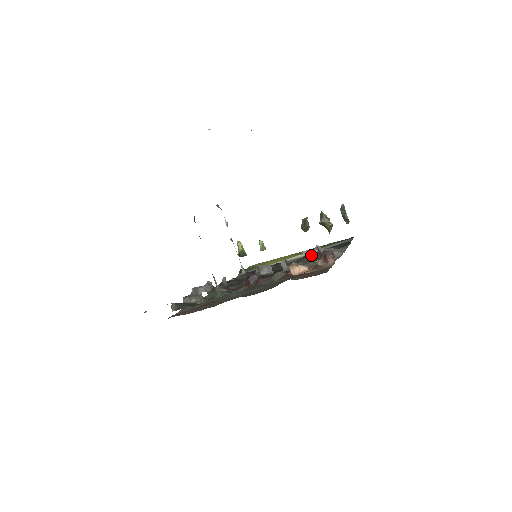
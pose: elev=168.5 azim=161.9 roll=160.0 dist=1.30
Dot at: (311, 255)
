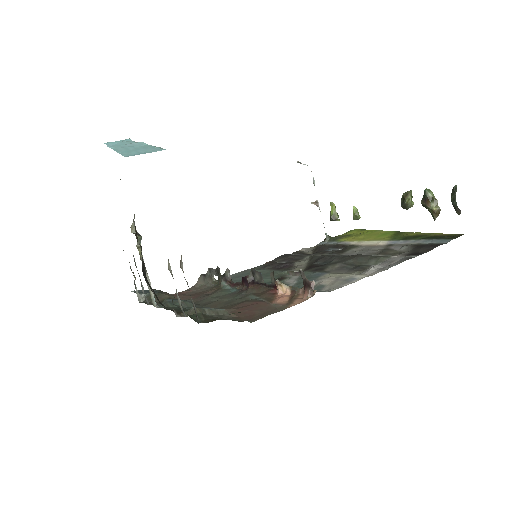
Dot at: (362, 256)
